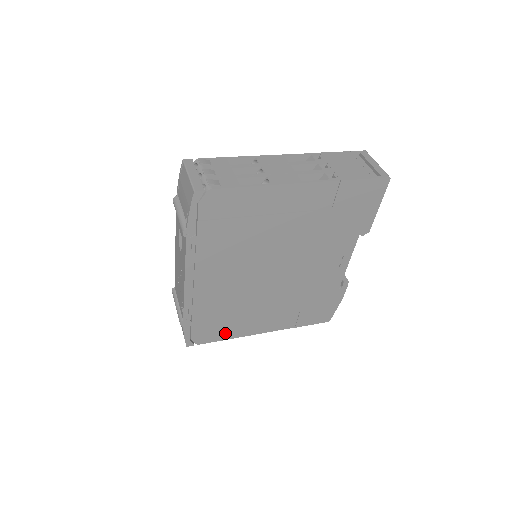
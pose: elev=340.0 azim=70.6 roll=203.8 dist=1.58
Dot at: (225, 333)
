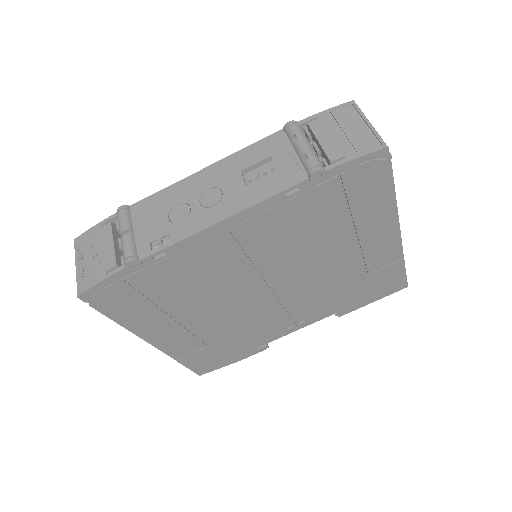
Dot at: (132, 315)
